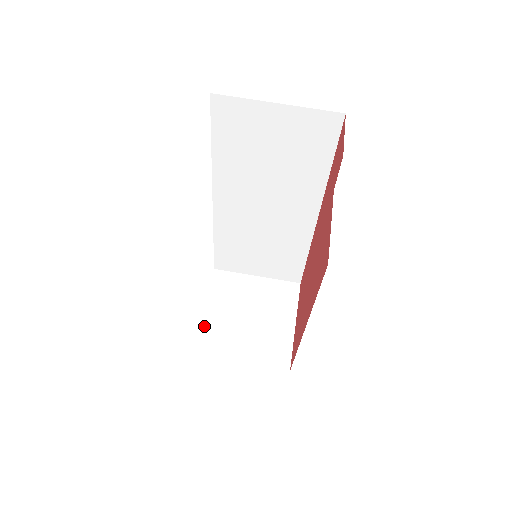
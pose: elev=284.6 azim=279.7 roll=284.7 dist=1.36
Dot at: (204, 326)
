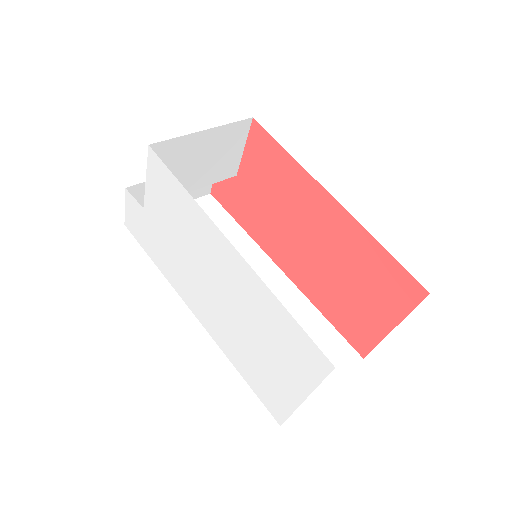
Dot at: occluded
